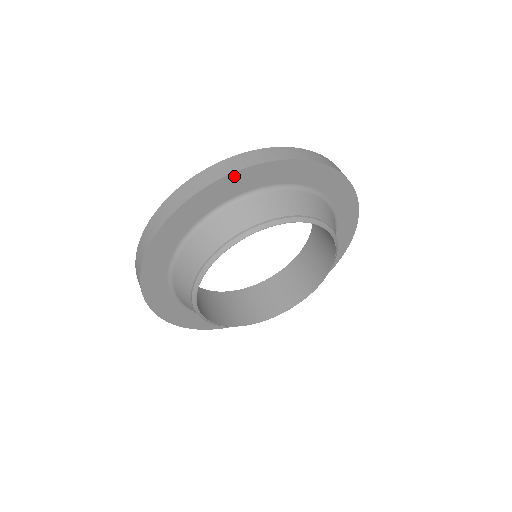
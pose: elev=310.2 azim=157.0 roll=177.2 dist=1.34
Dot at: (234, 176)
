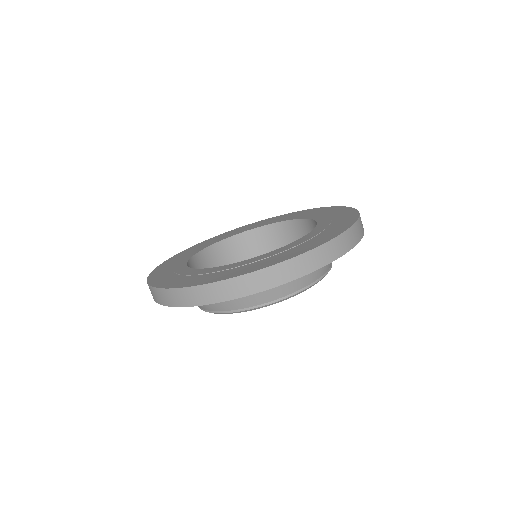
Dot at: (221, 300)
